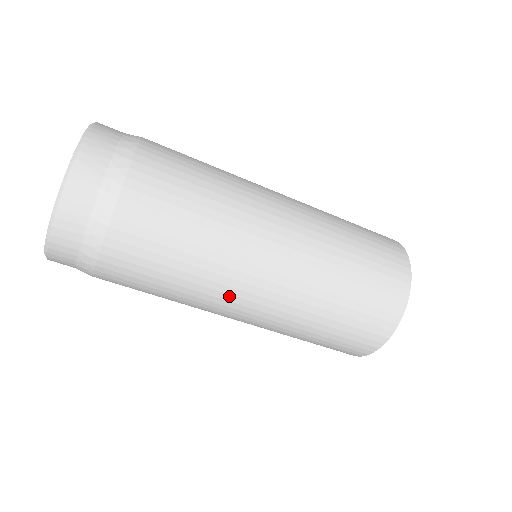
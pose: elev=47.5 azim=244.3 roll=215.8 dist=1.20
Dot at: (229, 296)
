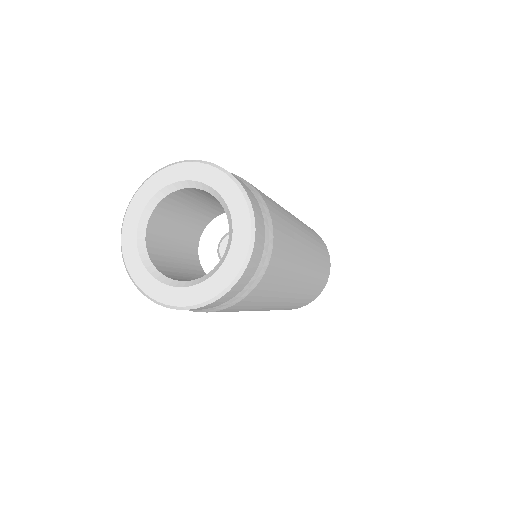
Dot at: occluded
